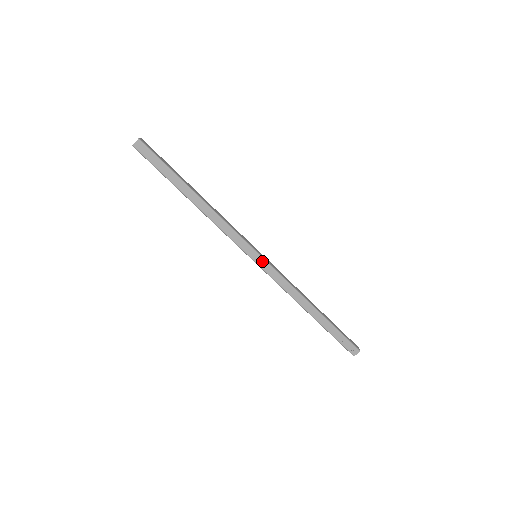
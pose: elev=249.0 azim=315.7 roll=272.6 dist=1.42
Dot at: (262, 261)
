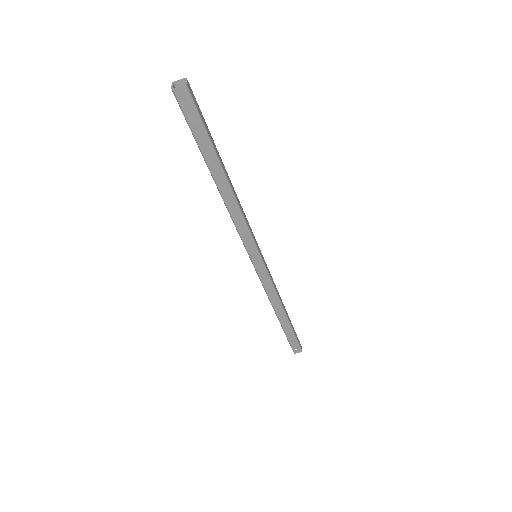
Dot at: (261, 265)
